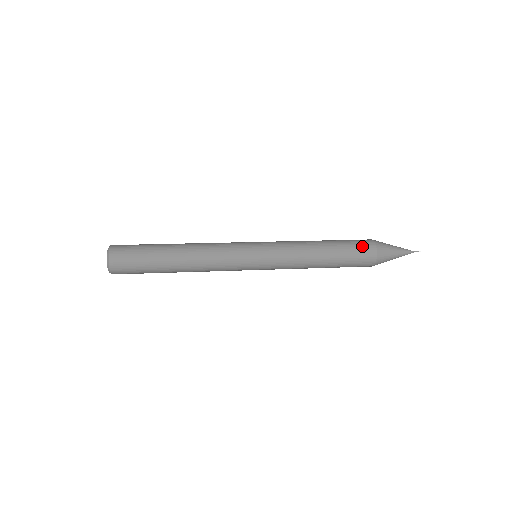
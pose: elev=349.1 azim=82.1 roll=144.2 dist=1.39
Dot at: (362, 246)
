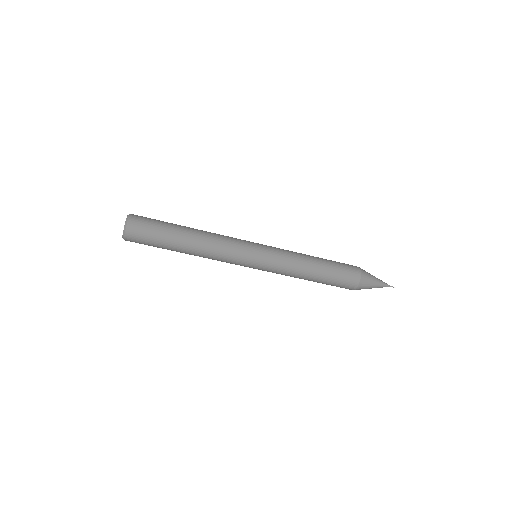
Dot at: occluded
